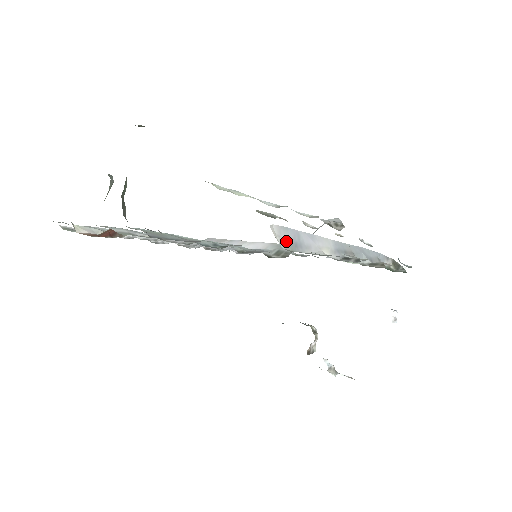
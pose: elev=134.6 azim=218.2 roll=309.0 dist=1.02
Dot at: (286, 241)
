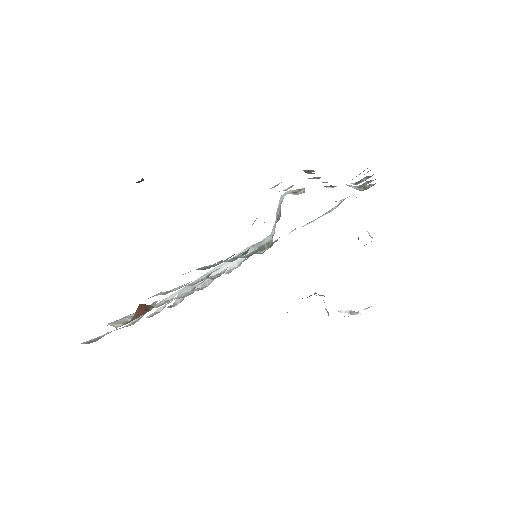
Dot at: occluded
